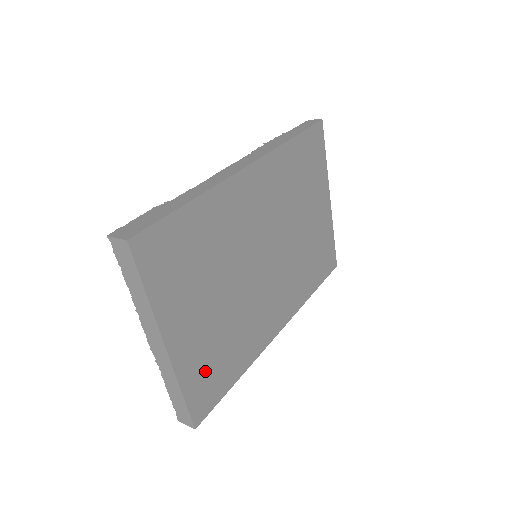
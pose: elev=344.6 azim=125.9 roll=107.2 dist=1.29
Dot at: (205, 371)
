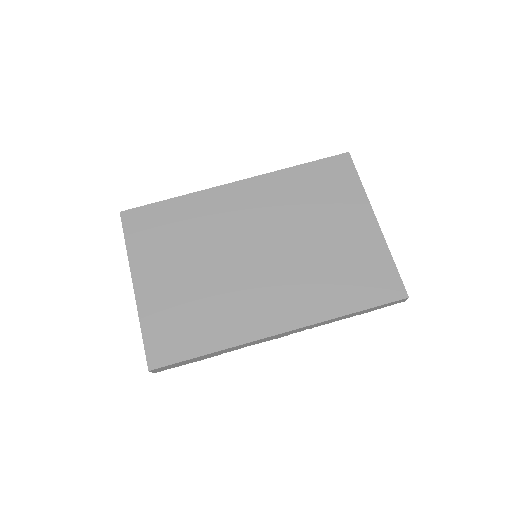
Dot at: (168, 323)
